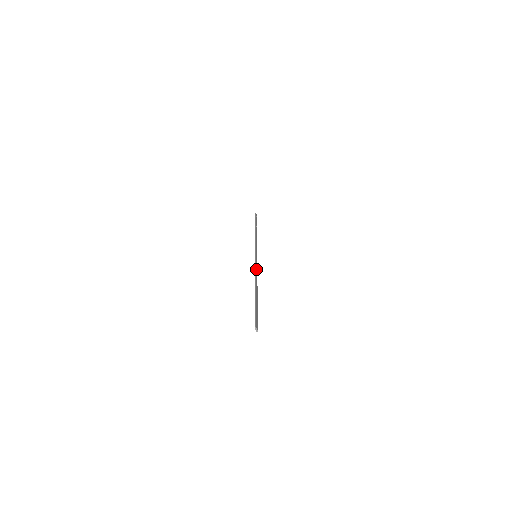
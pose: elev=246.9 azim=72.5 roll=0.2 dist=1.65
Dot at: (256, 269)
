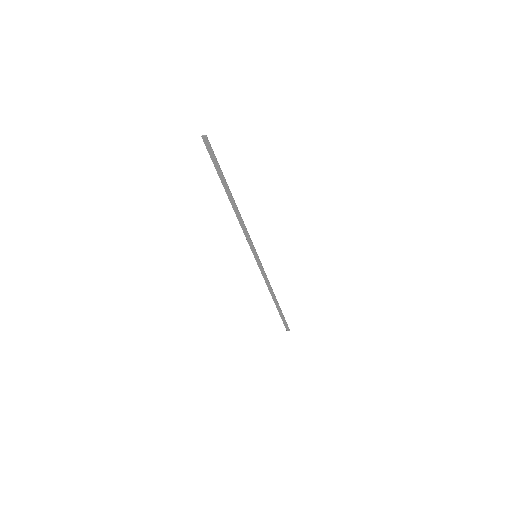
Dot at: (244, 231)
